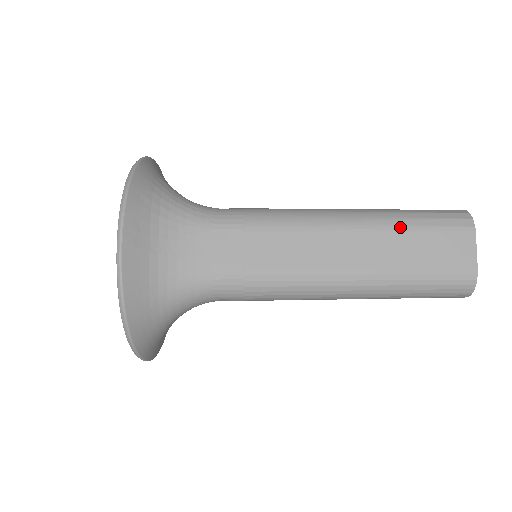
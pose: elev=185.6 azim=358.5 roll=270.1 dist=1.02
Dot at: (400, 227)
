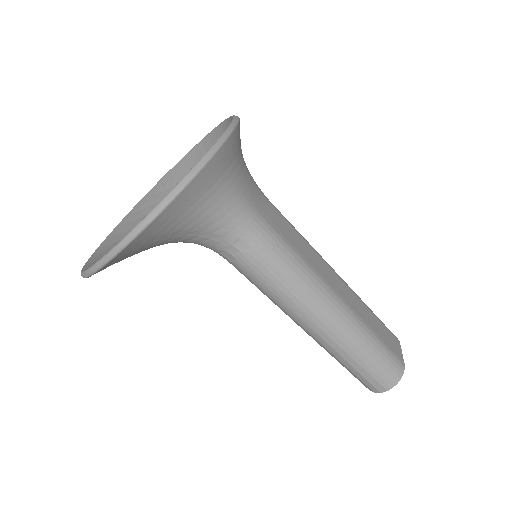
Dot at: occluded
